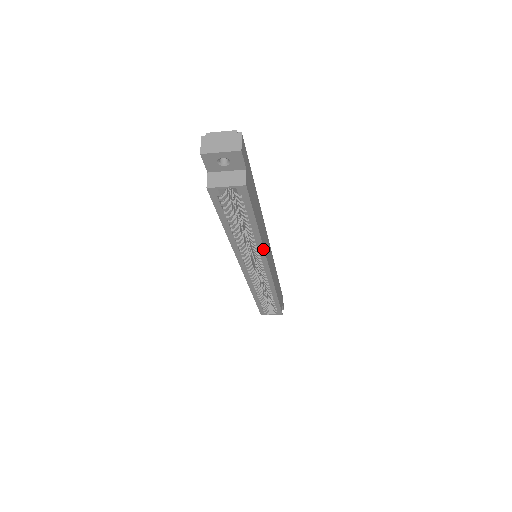
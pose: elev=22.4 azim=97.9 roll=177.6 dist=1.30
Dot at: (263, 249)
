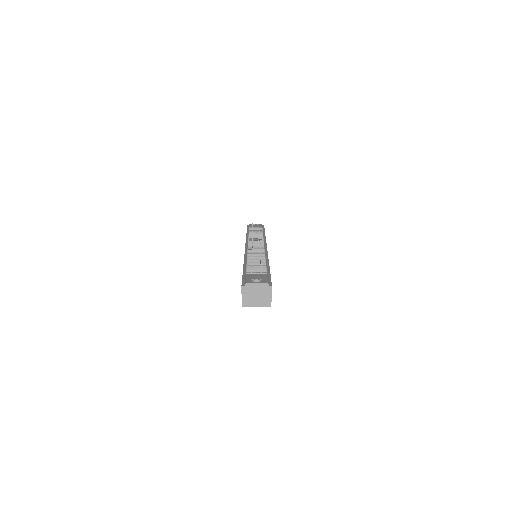
Dot at: occluded
